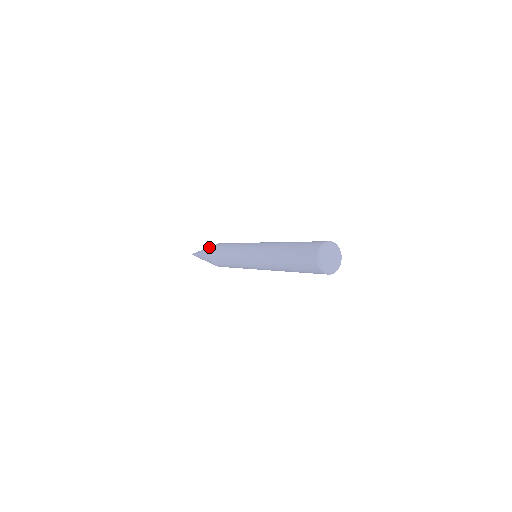
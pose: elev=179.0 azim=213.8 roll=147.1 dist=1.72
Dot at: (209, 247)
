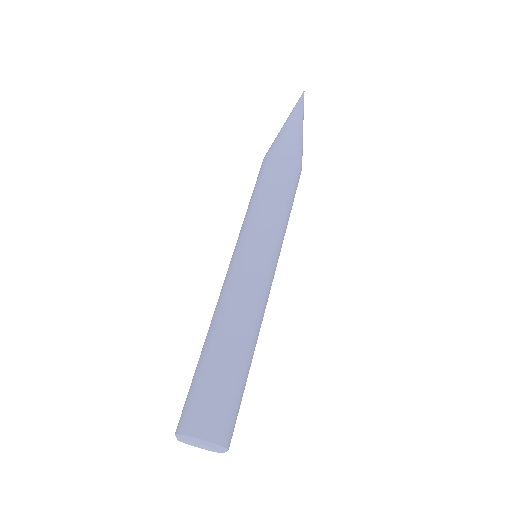
Dot at: (291, 138)
